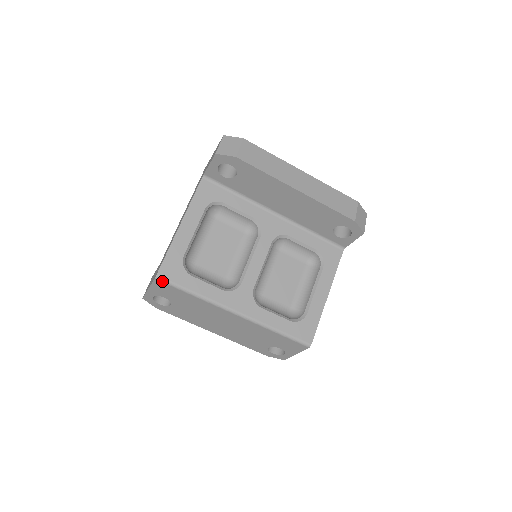
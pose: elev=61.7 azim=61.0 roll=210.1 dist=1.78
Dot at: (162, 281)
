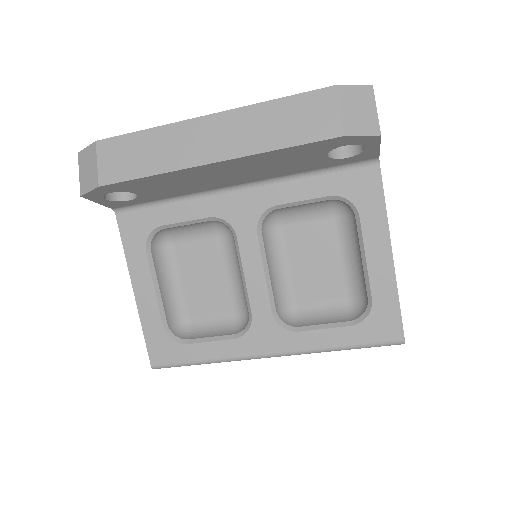
Dot at: occluded
